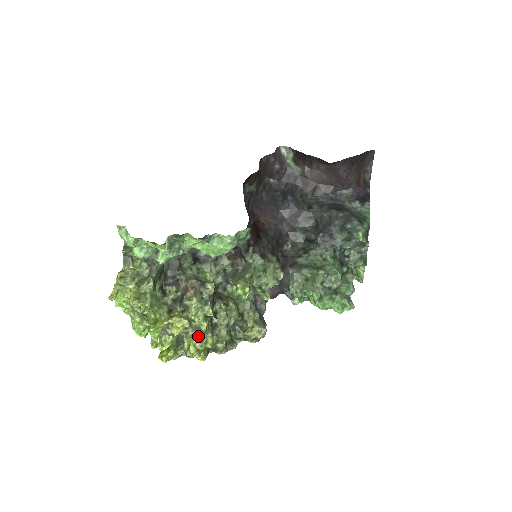
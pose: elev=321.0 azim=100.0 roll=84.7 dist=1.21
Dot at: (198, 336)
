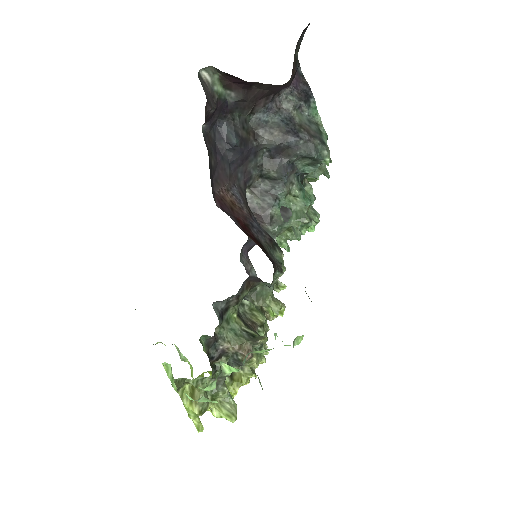
Dot at: occluded
